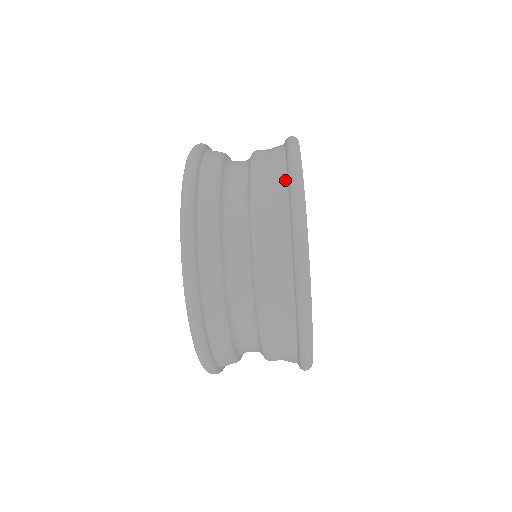
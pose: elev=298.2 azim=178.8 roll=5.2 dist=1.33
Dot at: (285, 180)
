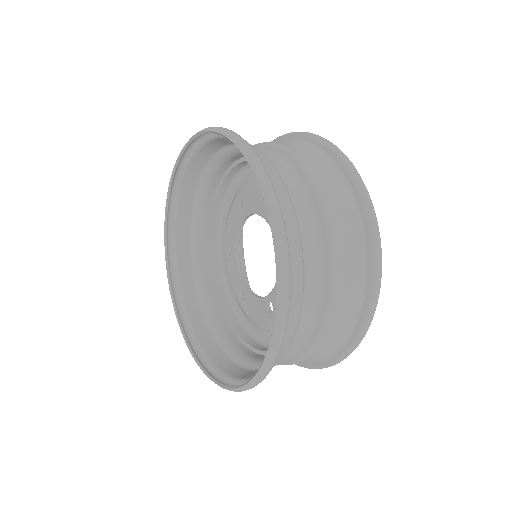
Dot at: (349, 189)
